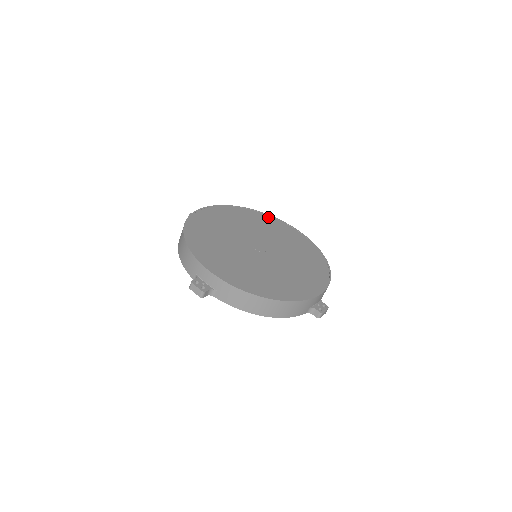
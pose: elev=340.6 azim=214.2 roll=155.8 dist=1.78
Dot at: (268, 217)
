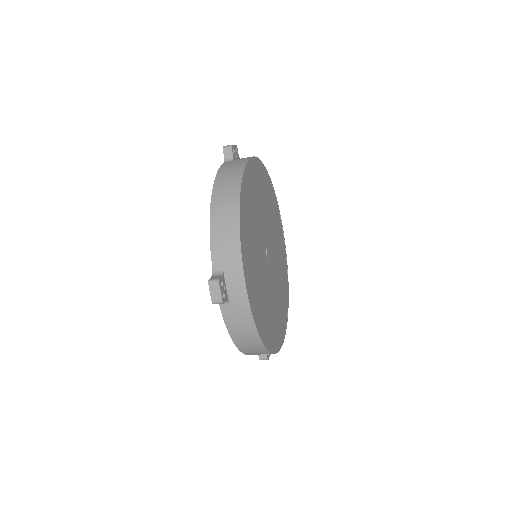
Dot at: (276, 203)
